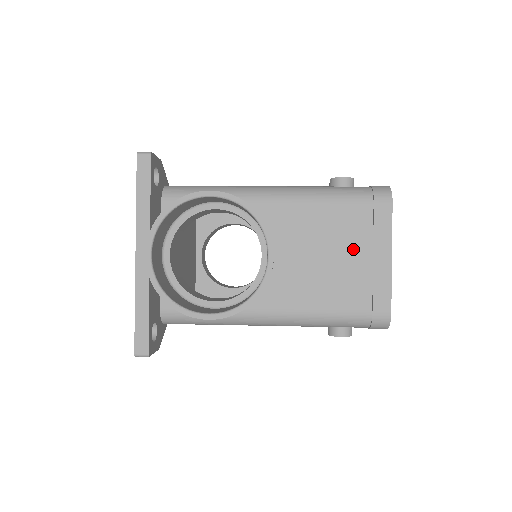
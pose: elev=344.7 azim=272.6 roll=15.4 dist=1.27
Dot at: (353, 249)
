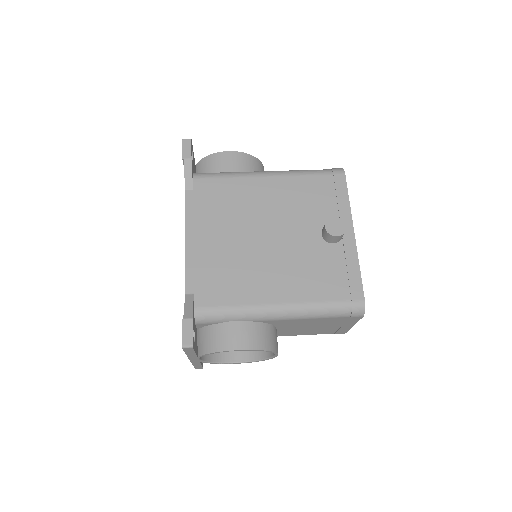
Dot at: (330, 325)
